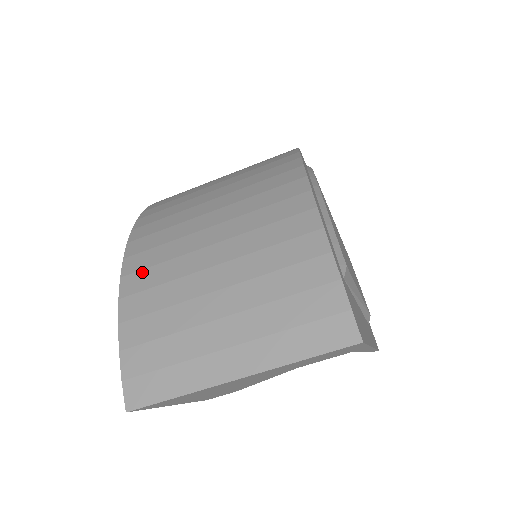
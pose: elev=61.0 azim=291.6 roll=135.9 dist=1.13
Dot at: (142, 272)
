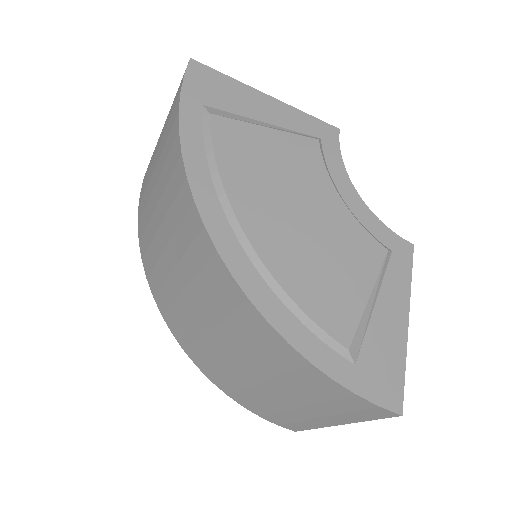
Dot at: (220, 380)
